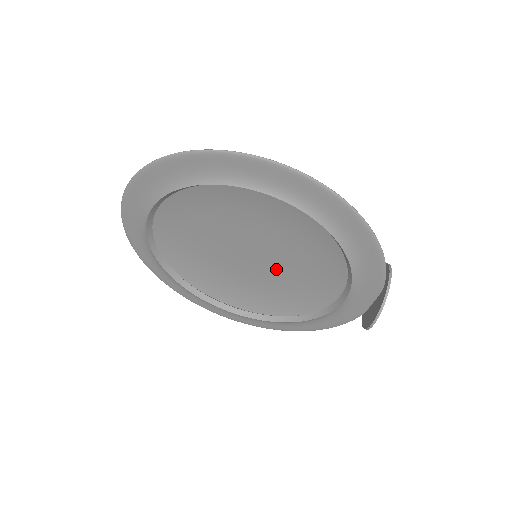
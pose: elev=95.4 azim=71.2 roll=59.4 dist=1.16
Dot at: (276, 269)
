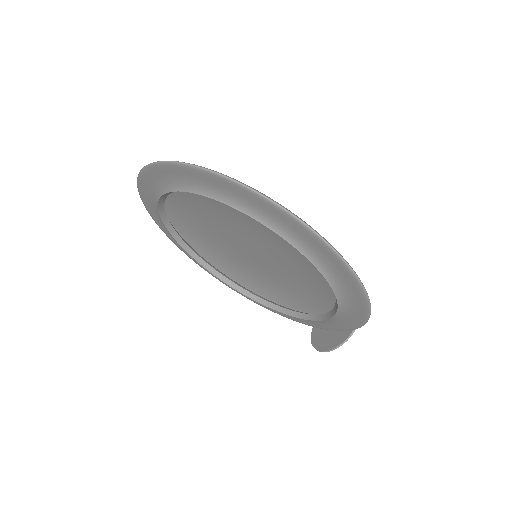
Dot at: (266, 267)
